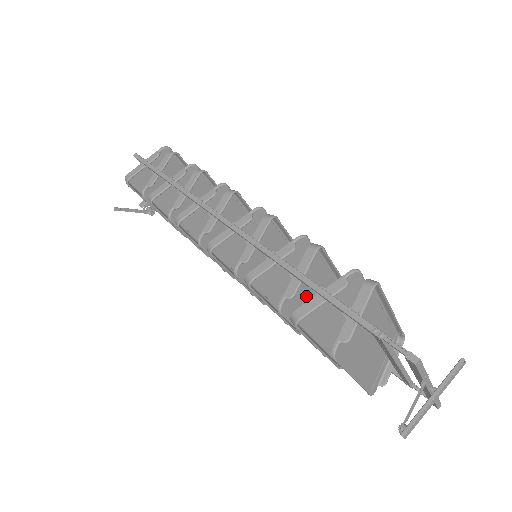
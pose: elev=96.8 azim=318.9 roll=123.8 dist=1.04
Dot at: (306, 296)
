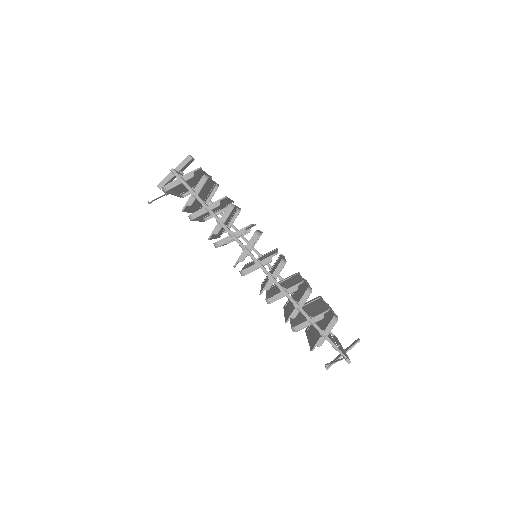
Dot at: occluded
